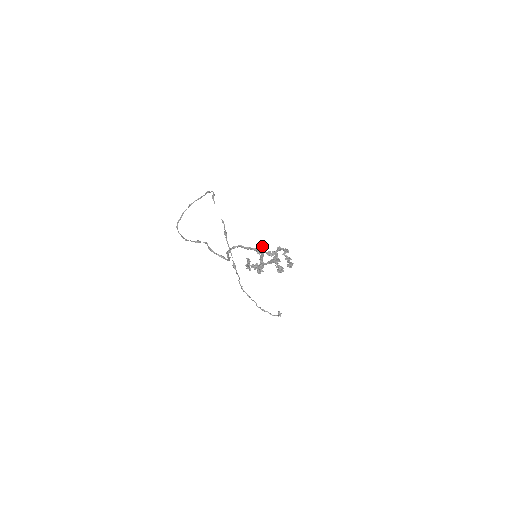
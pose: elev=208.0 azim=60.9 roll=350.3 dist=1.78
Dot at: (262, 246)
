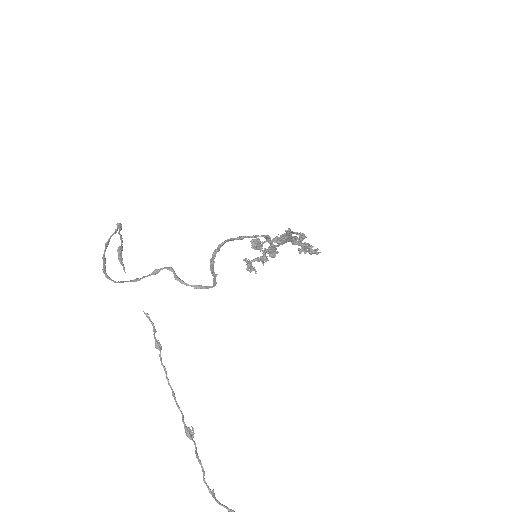
Dot at: (259, 243)
